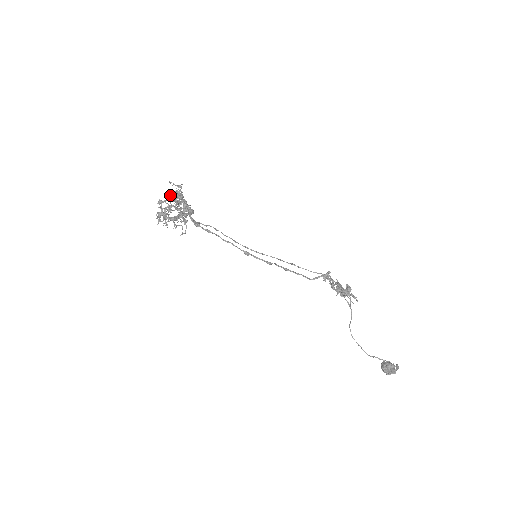
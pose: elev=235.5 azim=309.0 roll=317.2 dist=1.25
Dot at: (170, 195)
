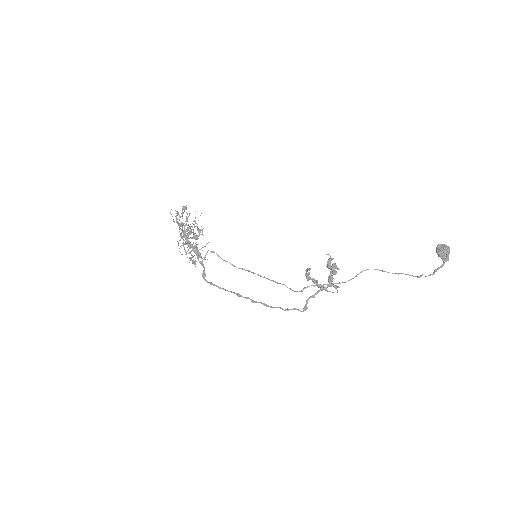
Dot at: (178, 245)
